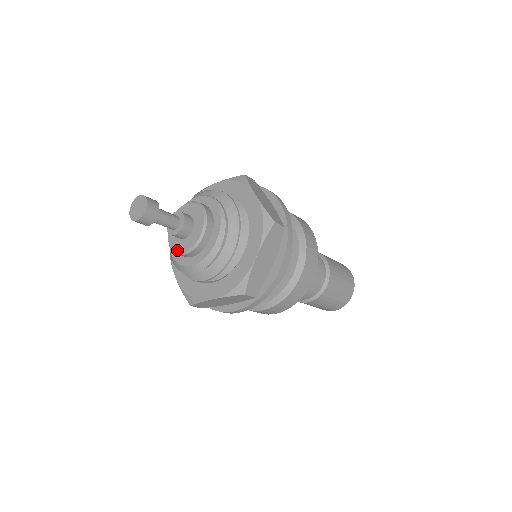
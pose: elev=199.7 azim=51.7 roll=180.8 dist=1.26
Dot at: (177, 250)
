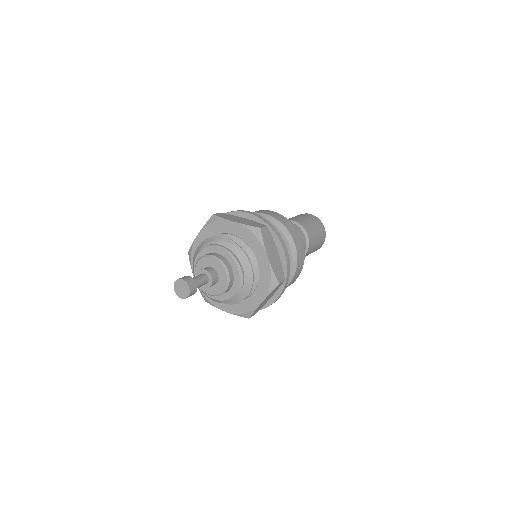
Dot at: (203, 289)
